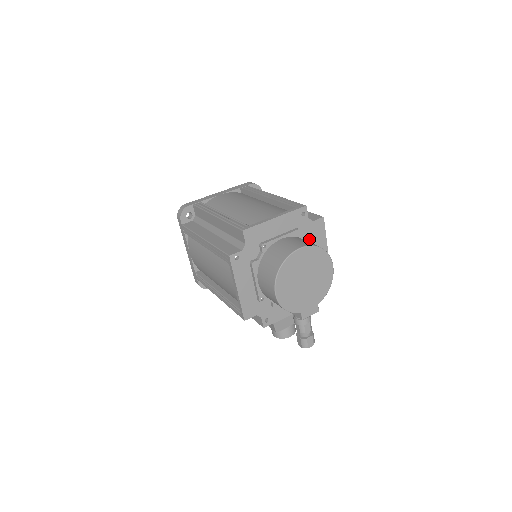
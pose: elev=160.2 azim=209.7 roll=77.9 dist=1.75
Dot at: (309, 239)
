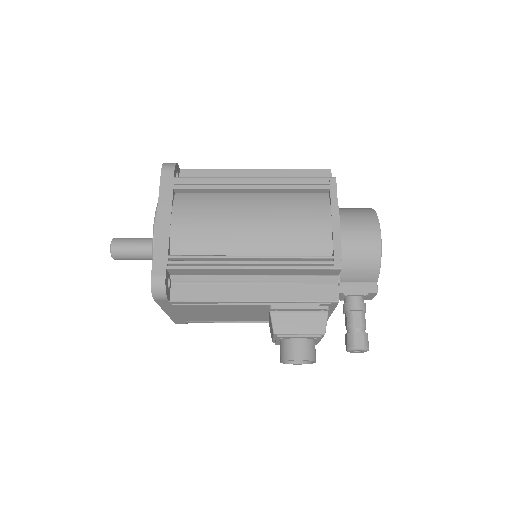
Dot at: occluded
